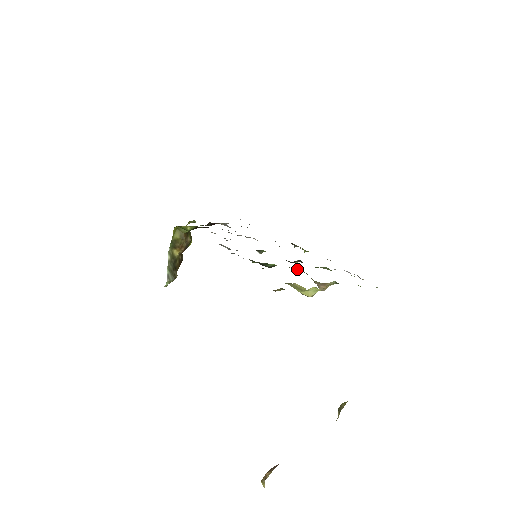
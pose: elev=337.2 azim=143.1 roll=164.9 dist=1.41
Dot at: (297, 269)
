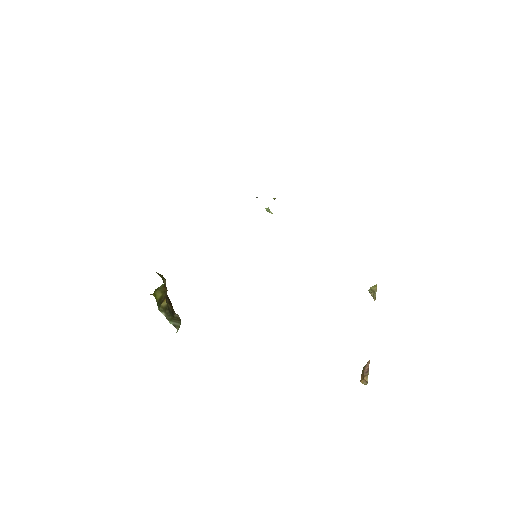
Dot at: occluded
